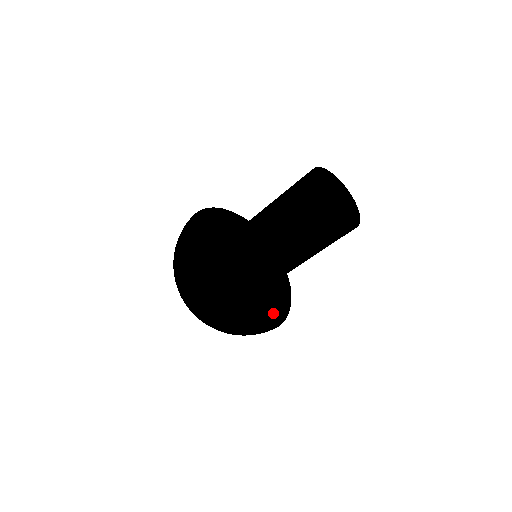
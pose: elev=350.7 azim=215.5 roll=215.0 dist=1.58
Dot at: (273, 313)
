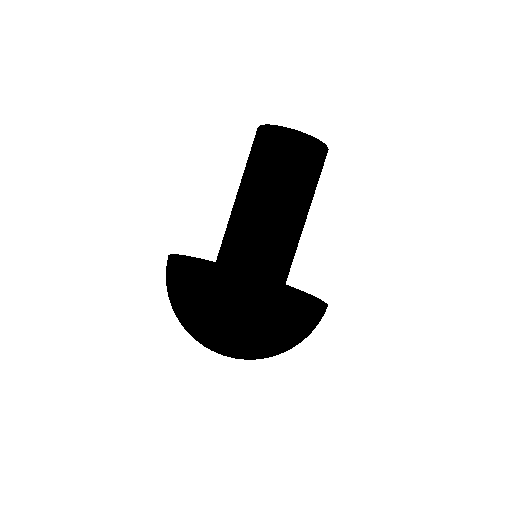
Dot at: occluded
